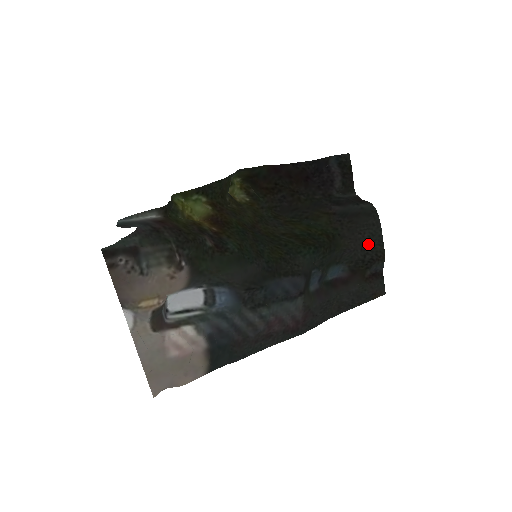
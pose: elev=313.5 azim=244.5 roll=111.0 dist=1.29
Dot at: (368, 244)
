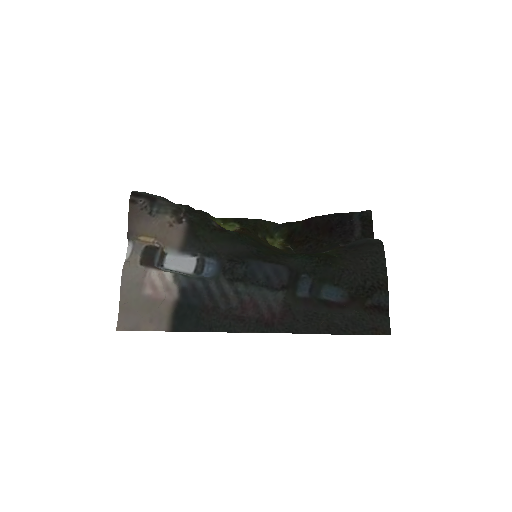
Dot at: (369, 270)
